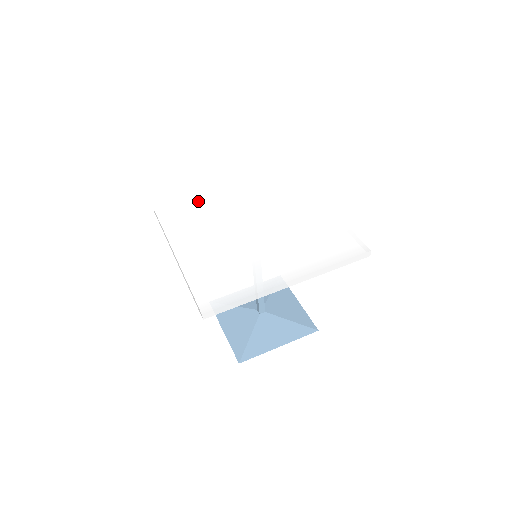
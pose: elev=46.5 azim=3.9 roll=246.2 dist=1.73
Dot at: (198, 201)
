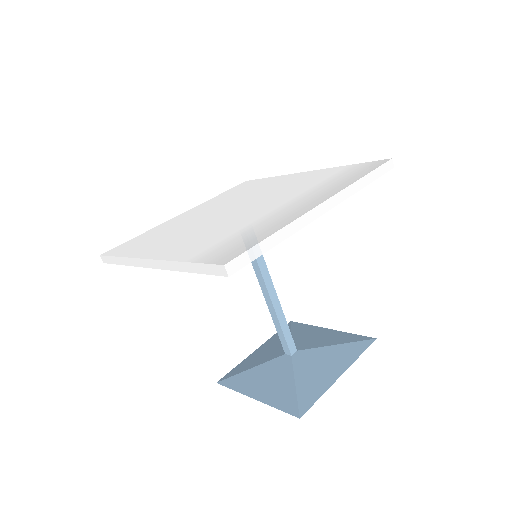
Dot at: (156, 230)
